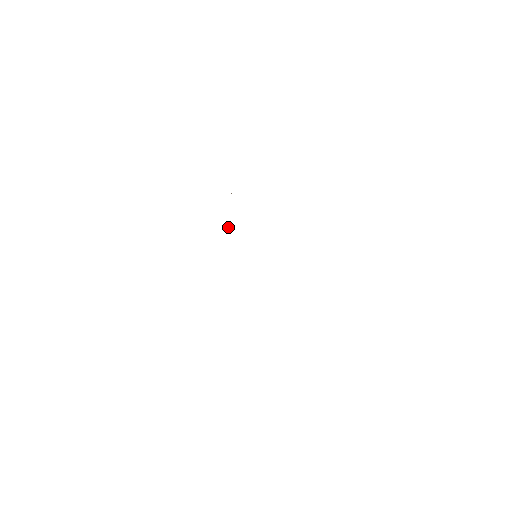
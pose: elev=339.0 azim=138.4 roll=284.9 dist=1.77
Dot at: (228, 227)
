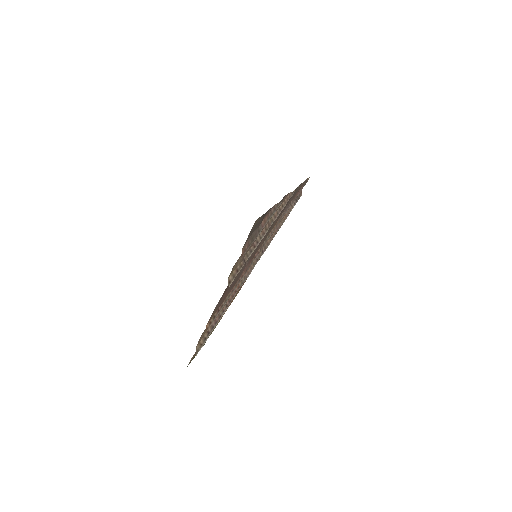
Dot at: (280, 226)
